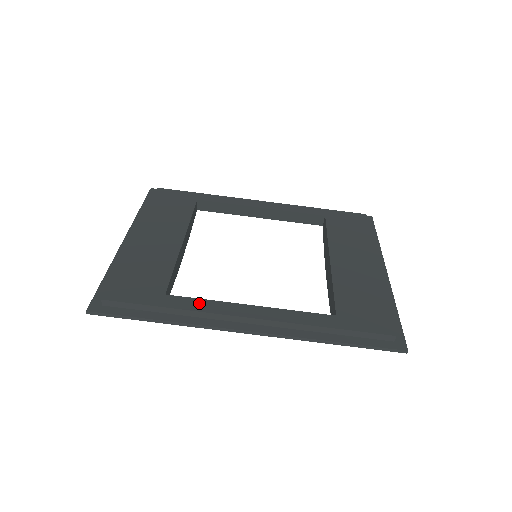
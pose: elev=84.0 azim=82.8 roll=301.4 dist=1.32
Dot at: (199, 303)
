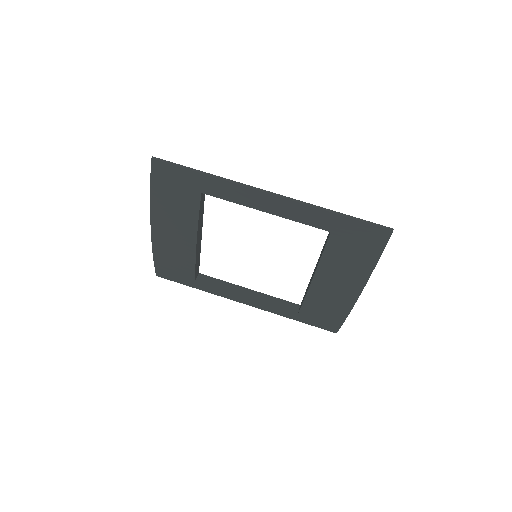
Dot at: occluded
